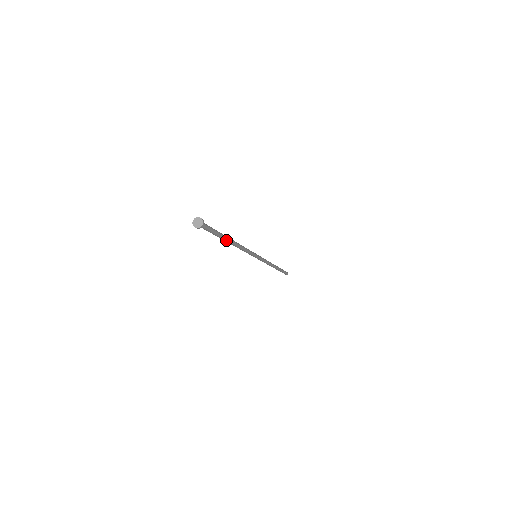
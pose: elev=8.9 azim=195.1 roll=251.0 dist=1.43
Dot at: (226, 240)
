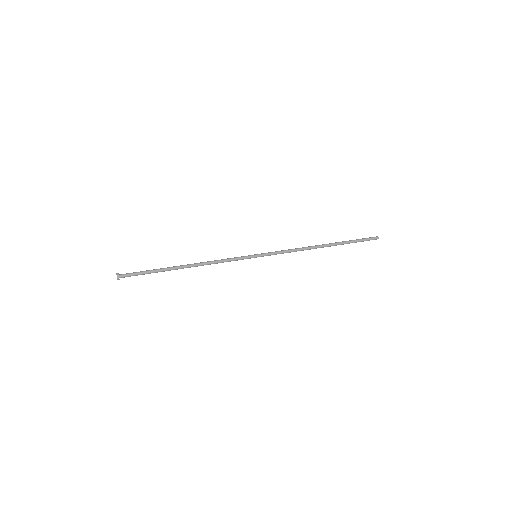
Dot at: occluded
